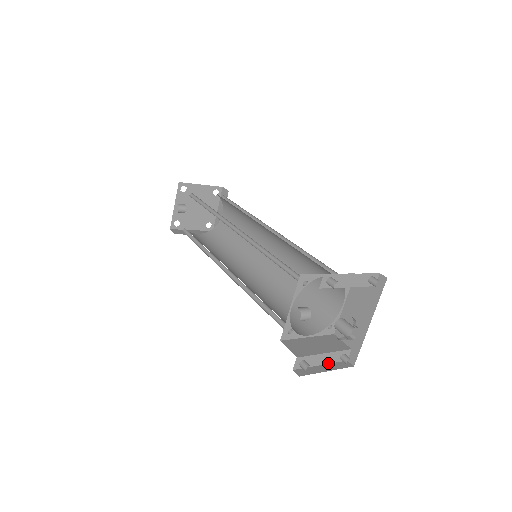
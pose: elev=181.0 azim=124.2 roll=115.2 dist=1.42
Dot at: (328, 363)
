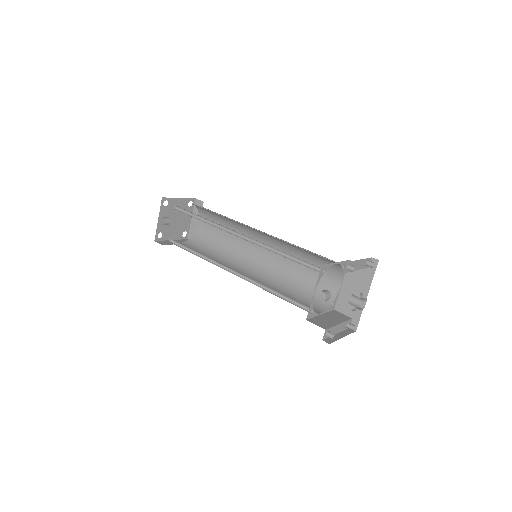
Dot at: (340, 332)
